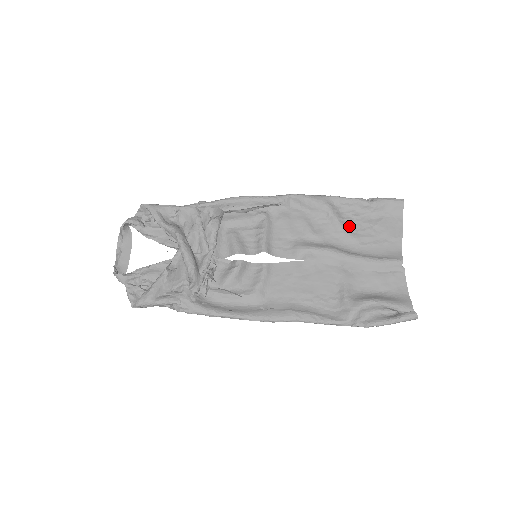
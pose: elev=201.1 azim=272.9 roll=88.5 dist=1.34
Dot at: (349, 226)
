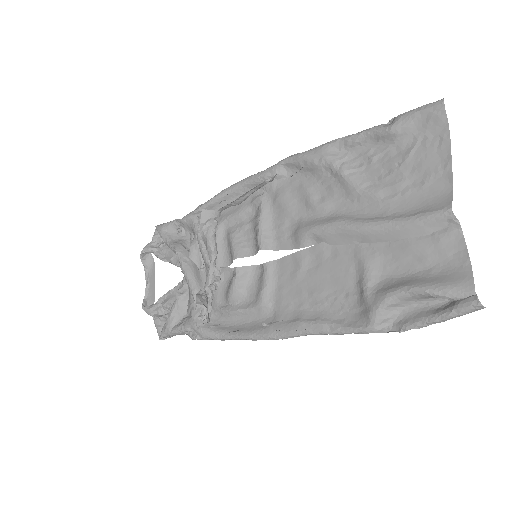
Dot at: (365, 177)
